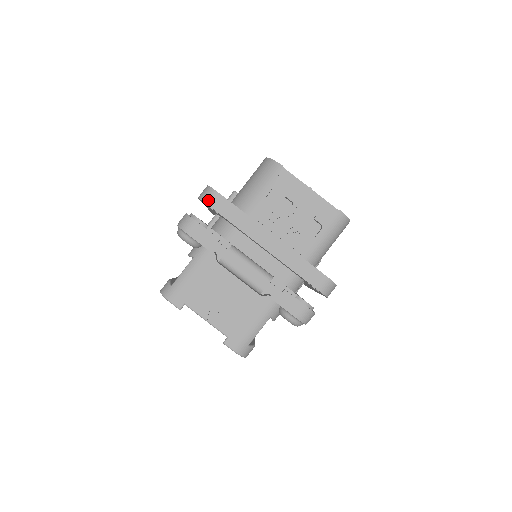
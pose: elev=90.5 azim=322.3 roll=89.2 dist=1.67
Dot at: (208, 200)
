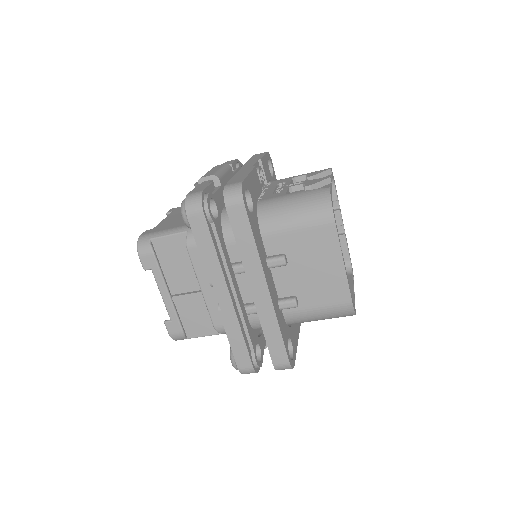
Dot at: occluded
